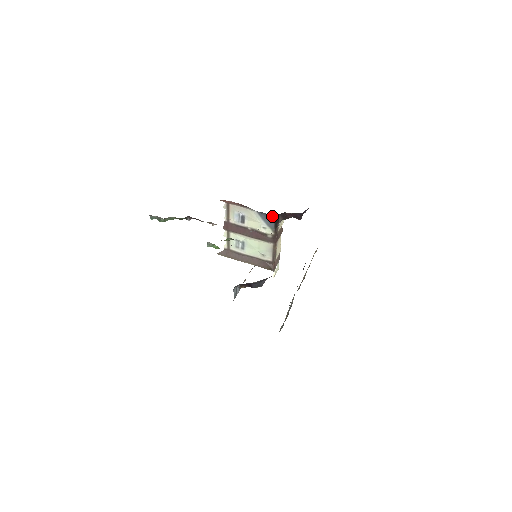
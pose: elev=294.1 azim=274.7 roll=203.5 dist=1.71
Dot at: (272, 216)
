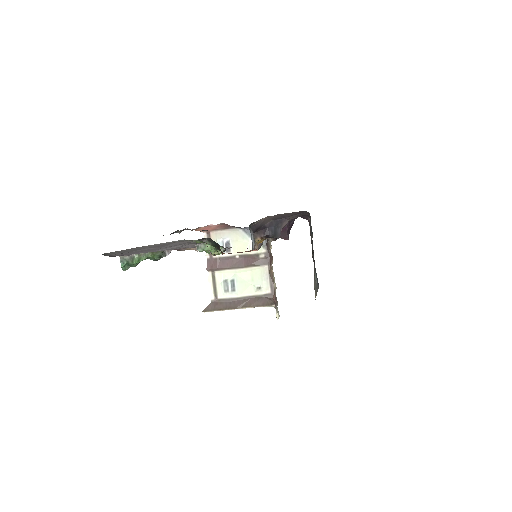
Dot at: occluded
